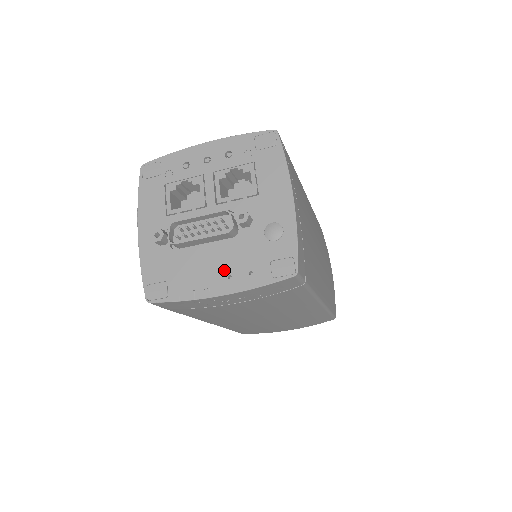
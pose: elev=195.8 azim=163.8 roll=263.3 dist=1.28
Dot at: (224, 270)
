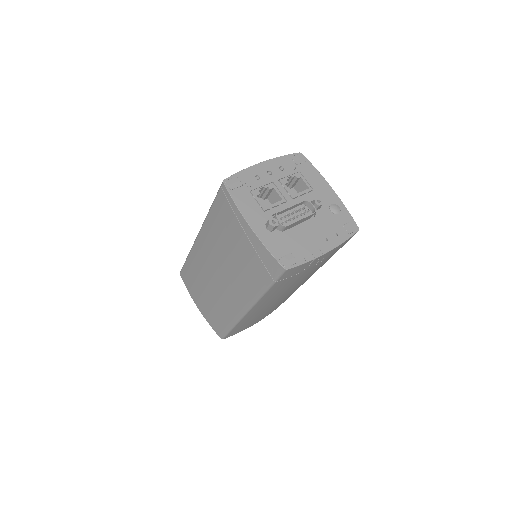
Dot at: (321, 236)
